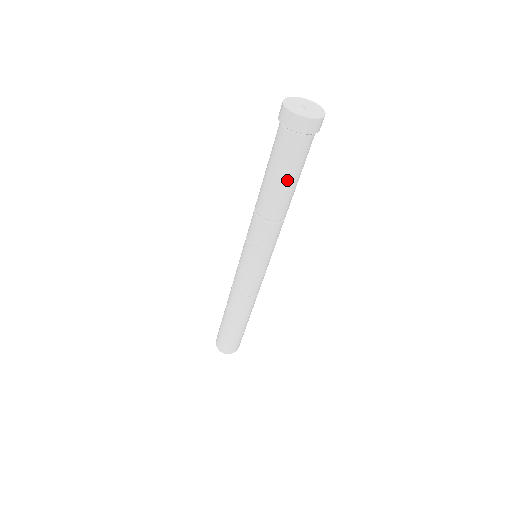
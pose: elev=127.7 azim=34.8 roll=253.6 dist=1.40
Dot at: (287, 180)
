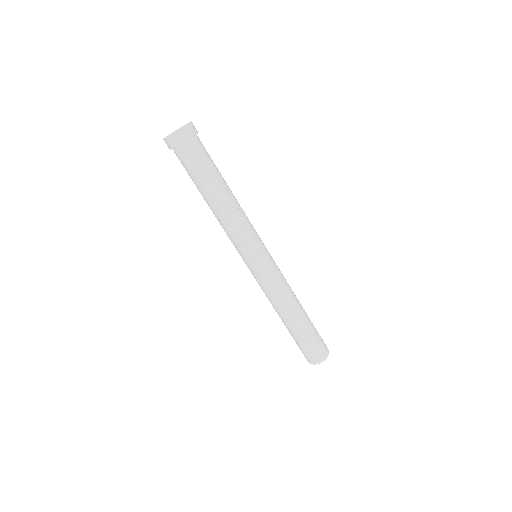
Dot at: (209, 179)
